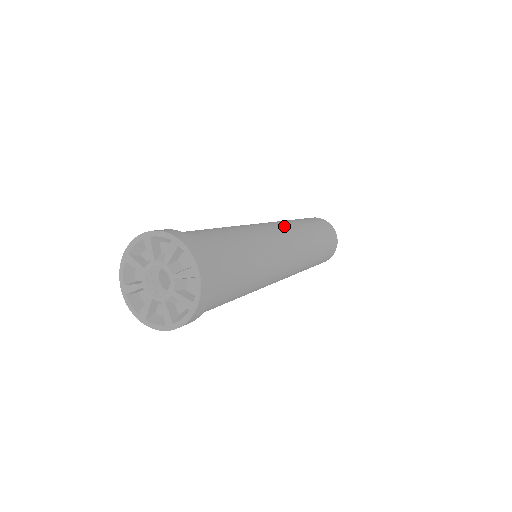
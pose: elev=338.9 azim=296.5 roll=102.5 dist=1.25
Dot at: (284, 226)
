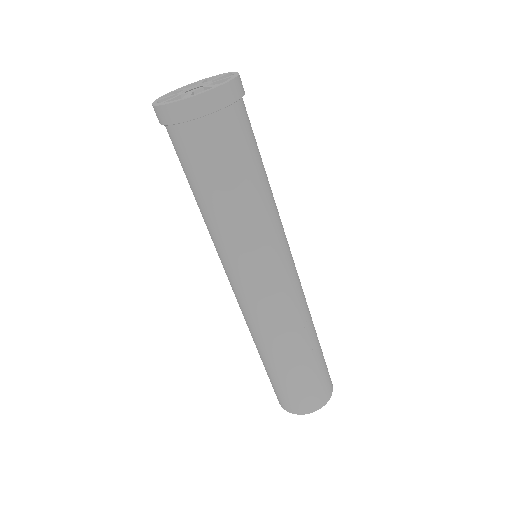
Dot at: occluded
